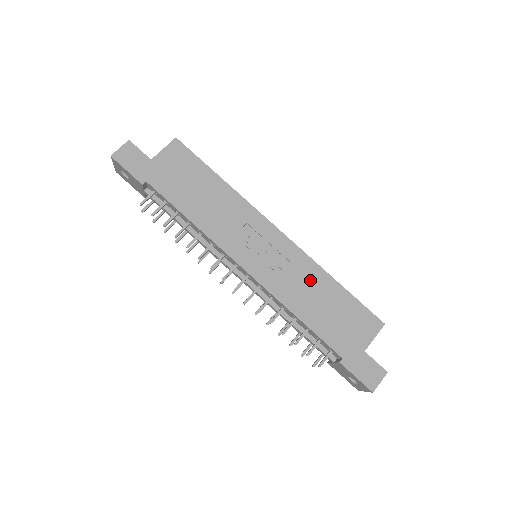
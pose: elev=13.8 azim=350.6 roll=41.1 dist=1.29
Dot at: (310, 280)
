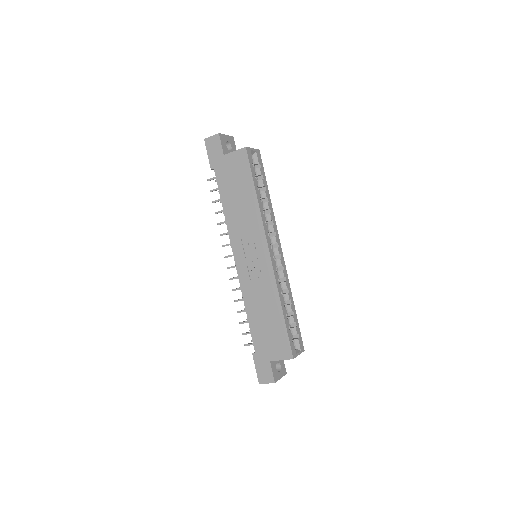
Dot at: (267, 297)
